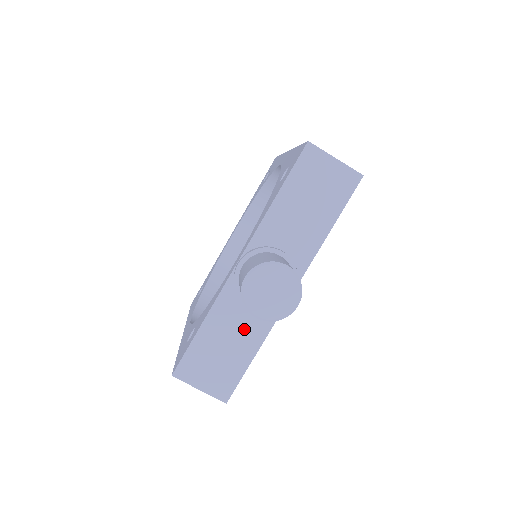
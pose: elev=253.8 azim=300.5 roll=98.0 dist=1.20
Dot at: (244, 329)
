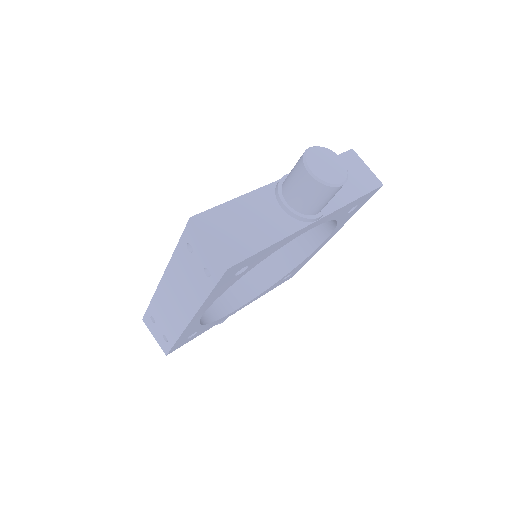
Dot at: (270, 221)
